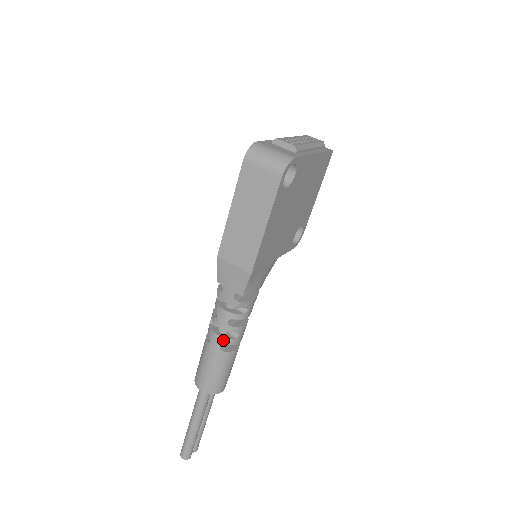
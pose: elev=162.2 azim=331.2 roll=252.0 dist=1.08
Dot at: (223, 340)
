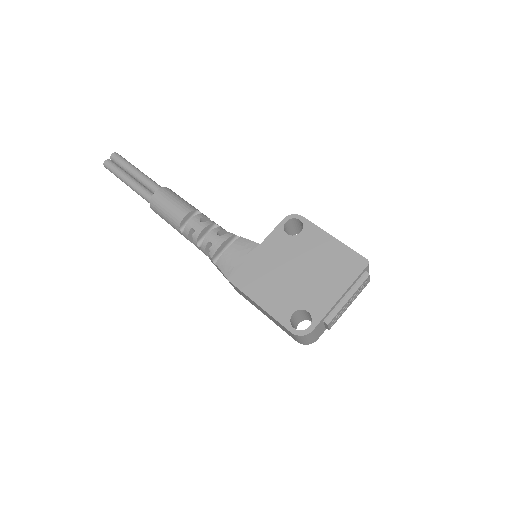
Dot at: (191, 241)
